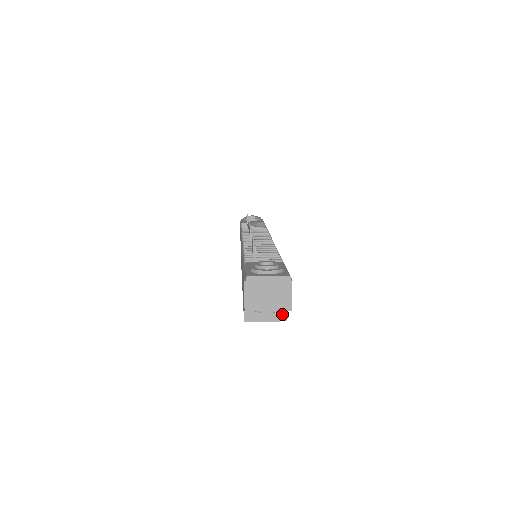
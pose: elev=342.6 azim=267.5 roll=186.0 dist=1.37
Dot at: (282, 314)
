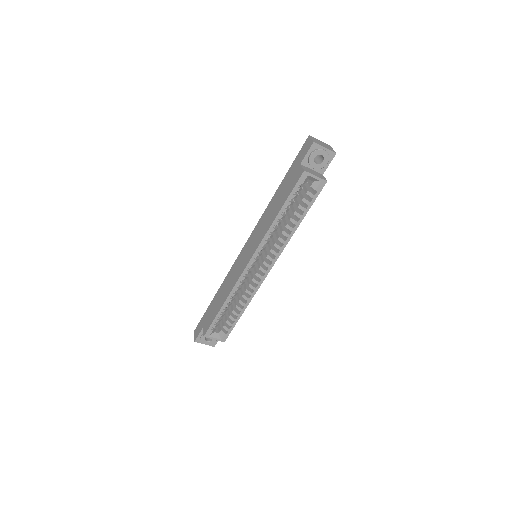
Dot at: (323, 178)
